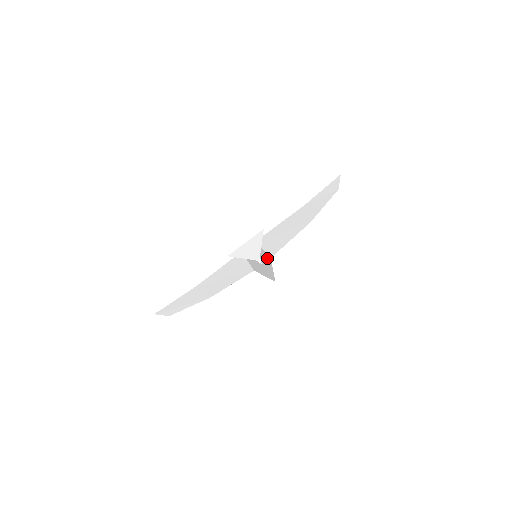
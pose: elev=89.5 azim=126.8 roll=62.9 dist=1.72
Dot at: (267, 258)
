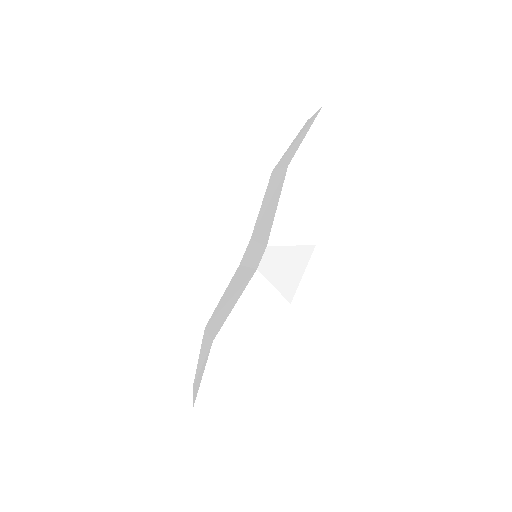
Dot at: occluded
